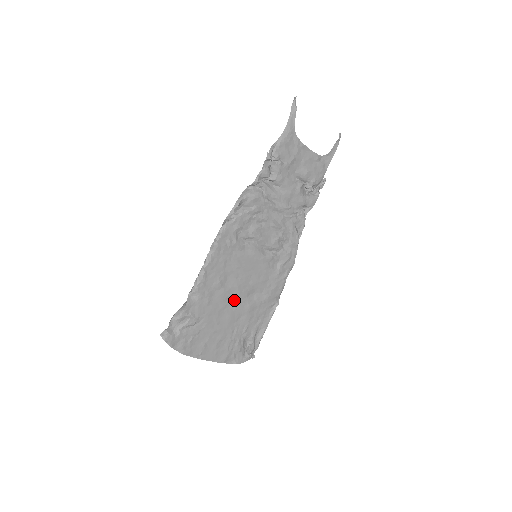
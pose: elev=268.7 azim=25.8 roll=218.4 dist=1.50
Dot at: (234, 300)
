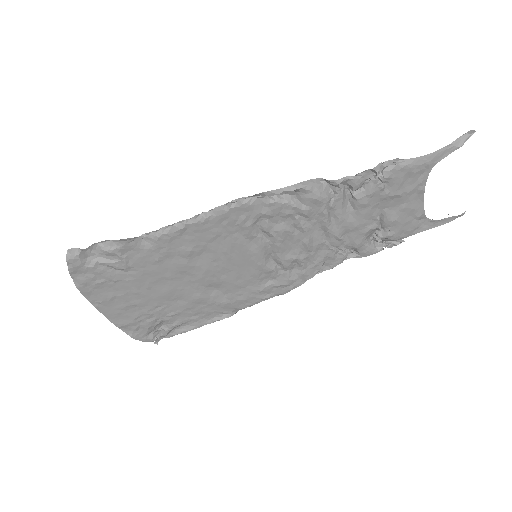
Dot at: (189, 279)
